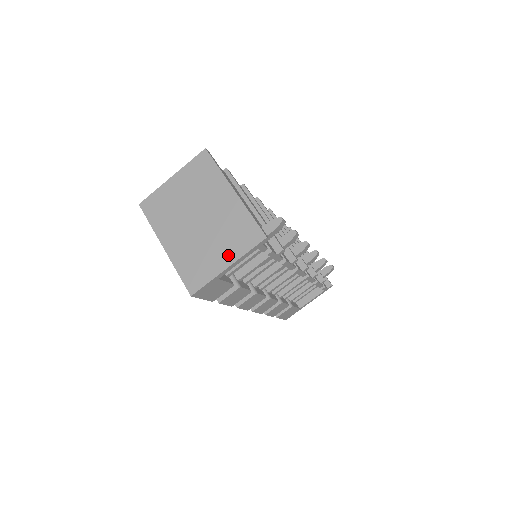
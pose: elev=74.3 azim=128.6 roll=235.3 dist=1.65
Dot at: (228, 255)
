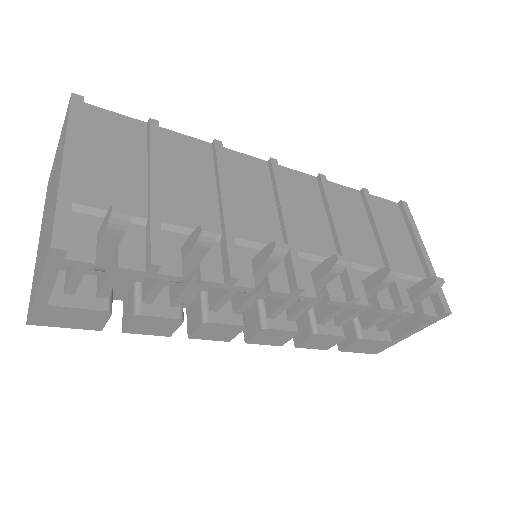
Dot at: (40, 270)
